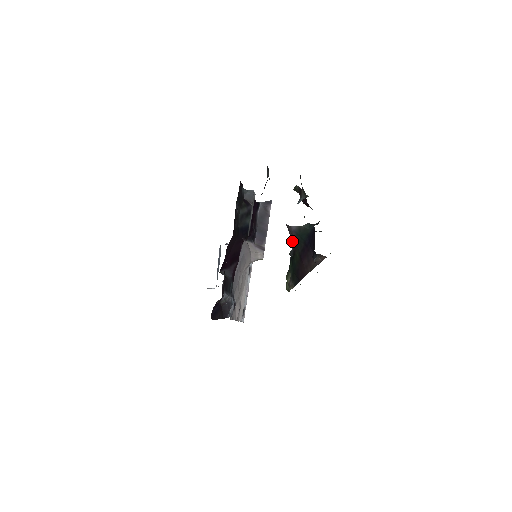
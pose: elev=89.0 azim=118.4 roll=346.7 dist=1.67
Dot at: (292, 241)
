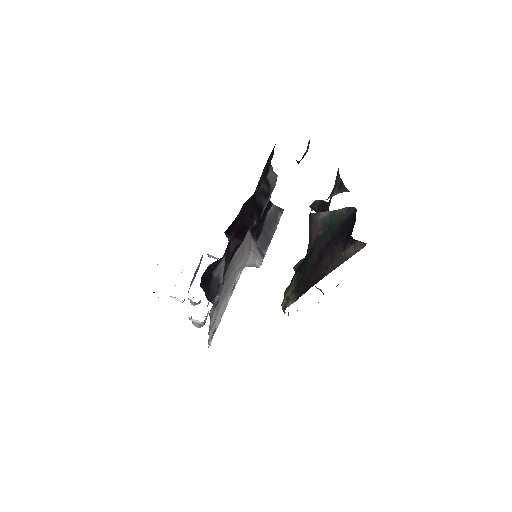
Dot at: (312, 237)
